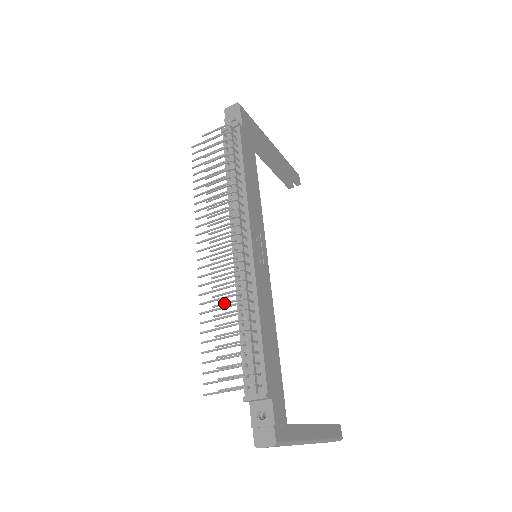
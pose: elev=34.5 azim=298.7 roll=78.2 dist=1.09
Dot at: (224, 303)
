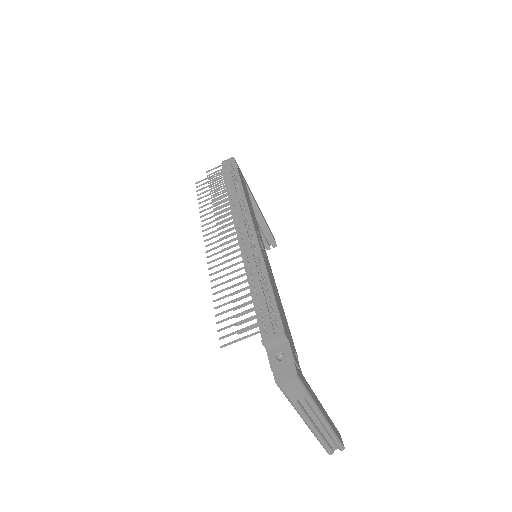
Dot at: (237, 269)
